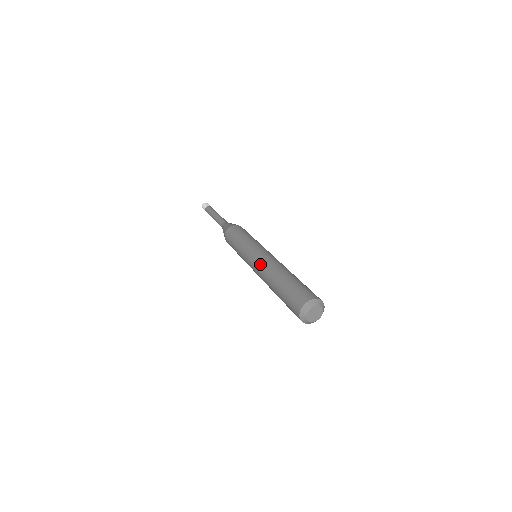
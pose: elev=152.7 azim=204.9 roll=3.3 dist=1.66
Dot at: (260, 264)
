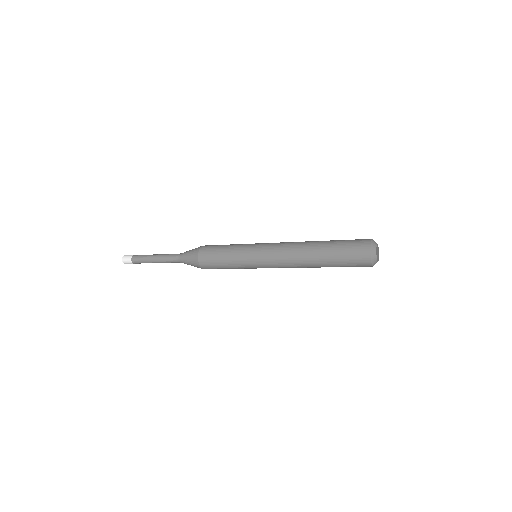
Dot at: (281, 257)
